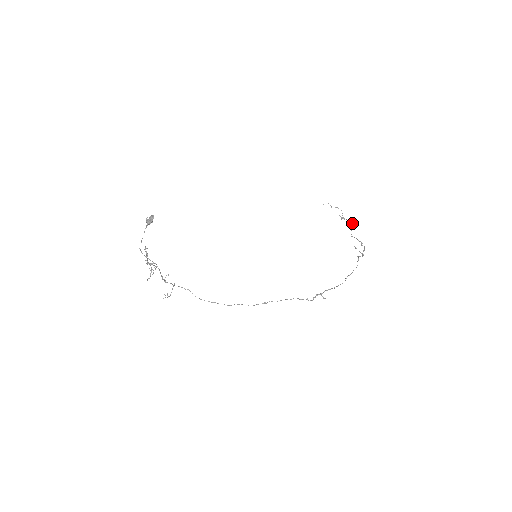
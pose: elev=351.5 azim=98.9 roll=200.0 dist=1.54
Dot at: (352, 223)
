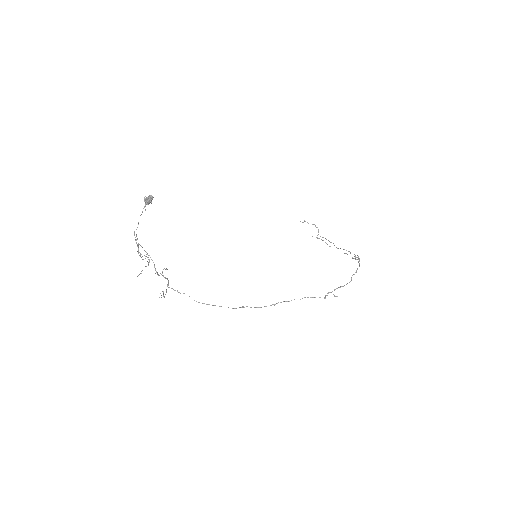
Dot at: (326, 243)
